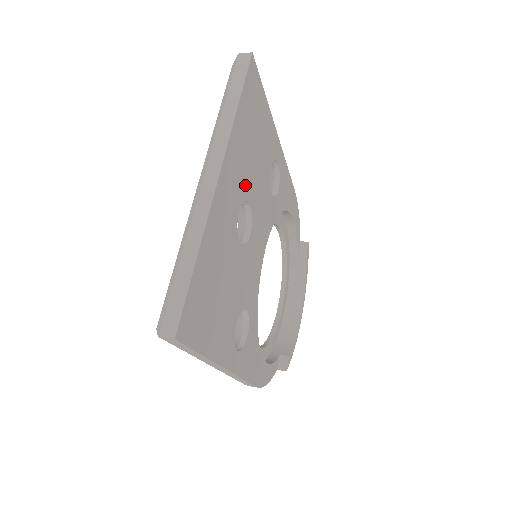
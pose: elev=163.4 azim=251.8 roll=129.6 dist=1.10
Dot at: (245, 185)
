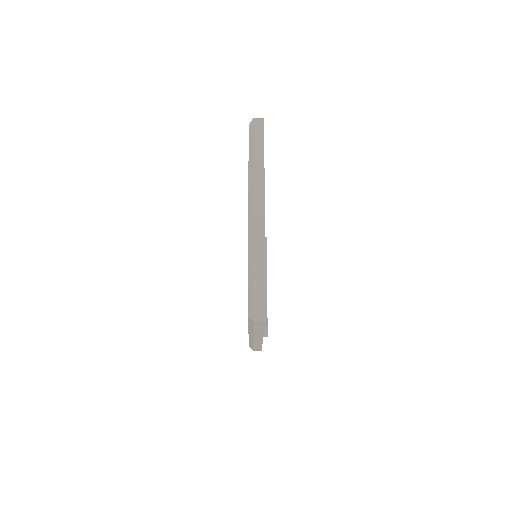
Dot at: occluded
